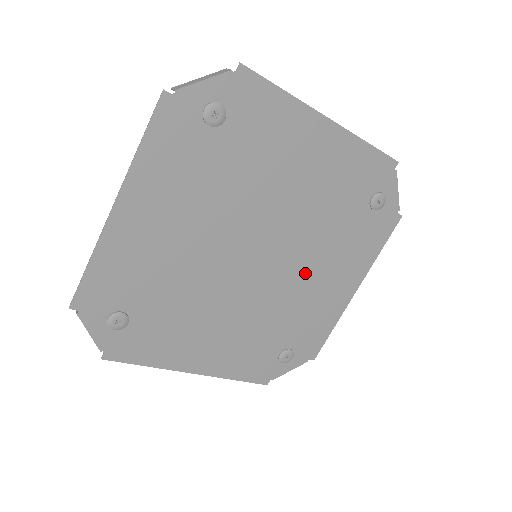
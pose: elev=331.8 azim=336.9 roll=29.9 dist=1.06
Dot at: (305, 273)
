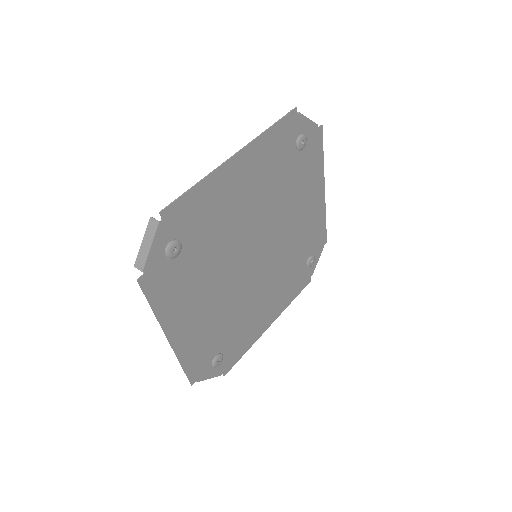
Dot at: (289, 225)
